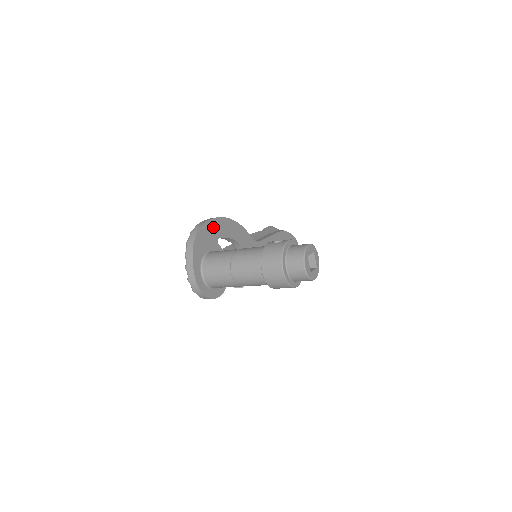
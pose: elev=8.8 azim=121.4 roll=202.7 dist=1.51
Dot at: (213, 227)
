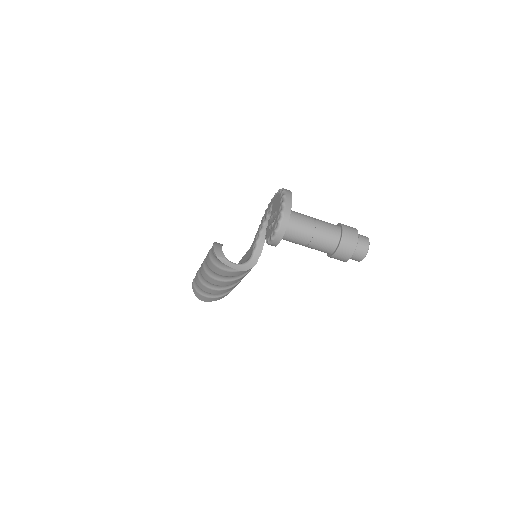
Dot at: occluded
